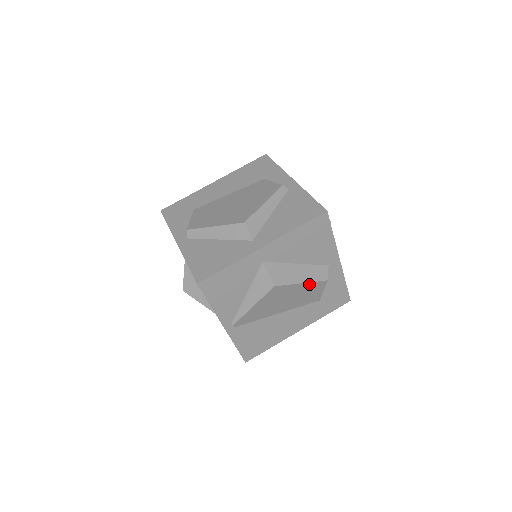
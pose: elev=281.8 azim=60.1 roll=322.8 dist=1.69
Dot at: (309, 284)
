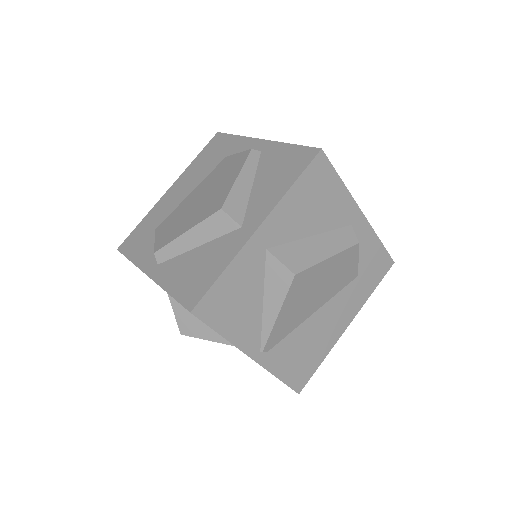
Dot at: (338, 256)
